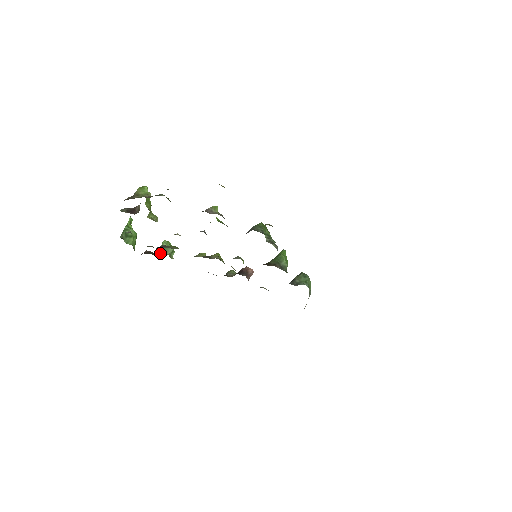
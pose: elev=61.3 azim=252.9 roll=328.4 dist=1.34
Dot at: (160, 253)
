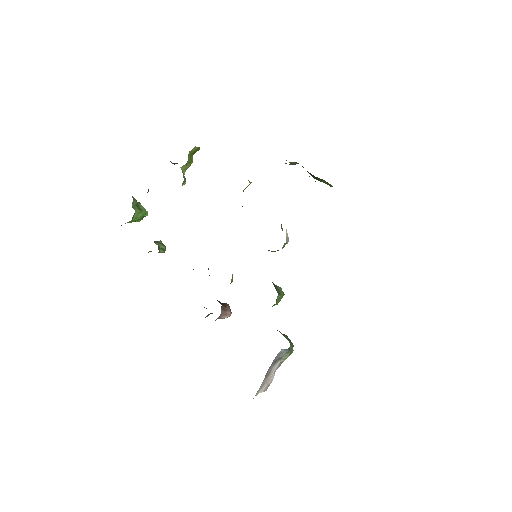
Dot at: occluded
